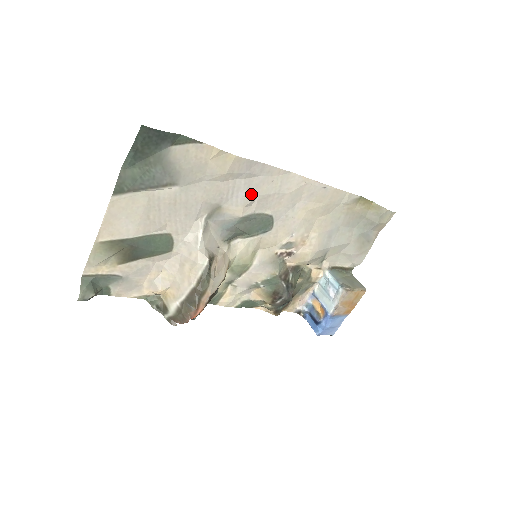
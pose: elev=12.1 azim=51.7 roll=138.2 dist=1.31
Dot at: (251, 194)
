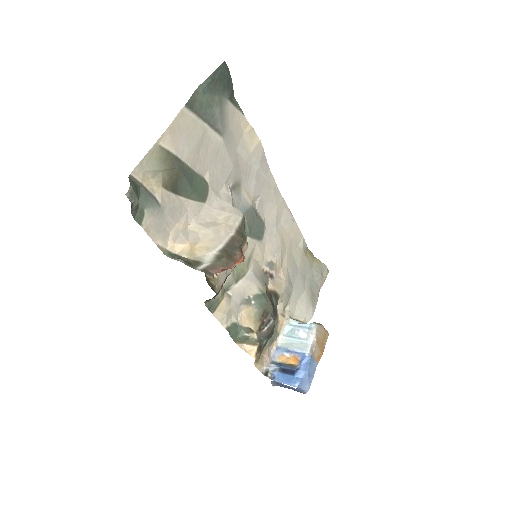
Dot at: (258, 189)
